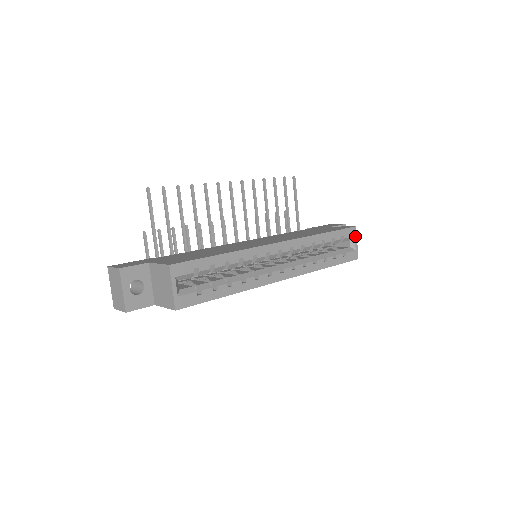
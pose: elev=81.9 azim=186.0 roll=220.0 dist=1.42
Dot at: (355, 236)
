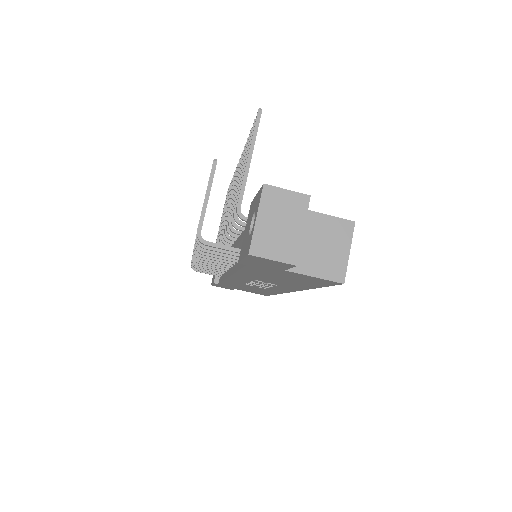
Dot at: occluded
